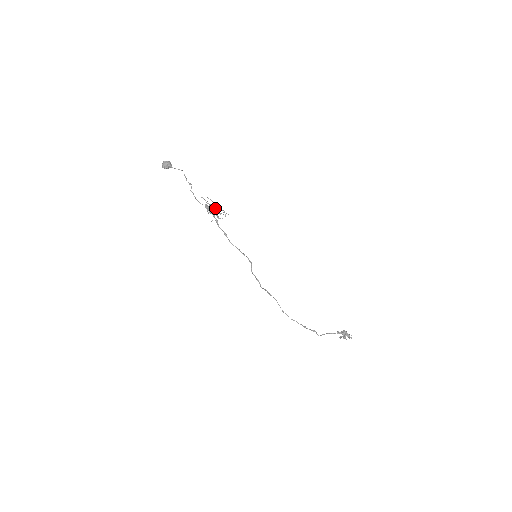
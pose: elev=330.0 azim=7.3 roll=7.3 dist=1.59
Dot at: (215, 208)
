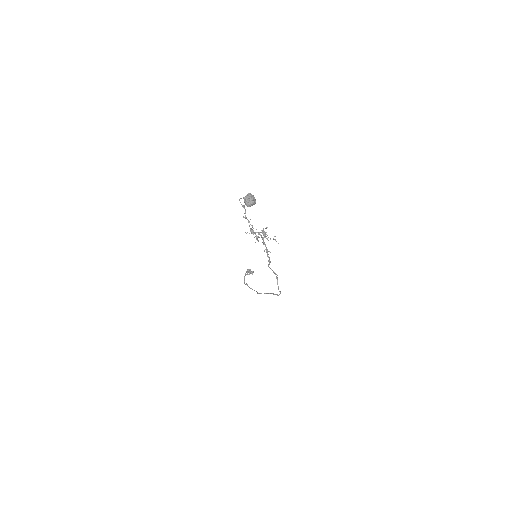
Dot at: occluded
